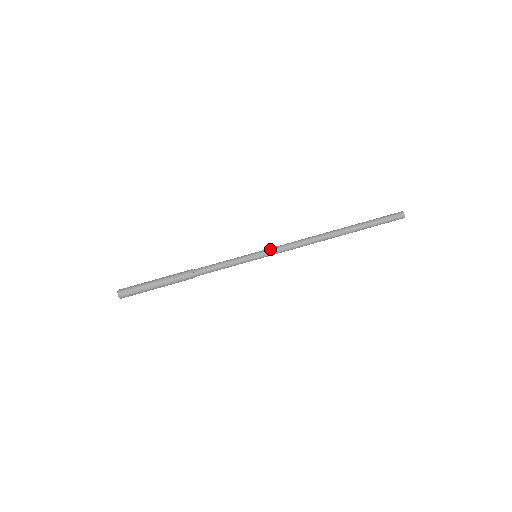
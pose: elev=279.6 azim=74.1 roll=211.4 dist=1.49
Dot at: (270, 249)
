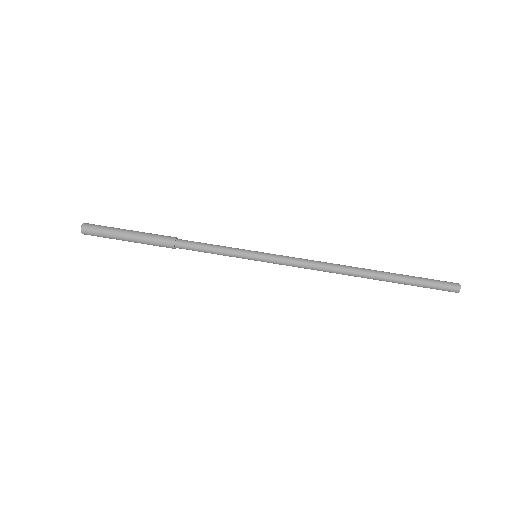
Dot at: (275, 258)
